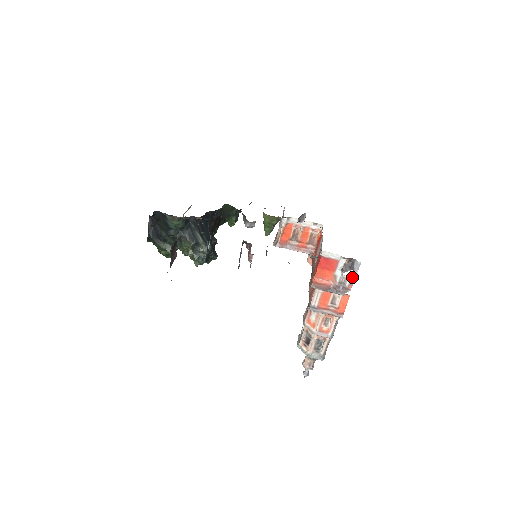
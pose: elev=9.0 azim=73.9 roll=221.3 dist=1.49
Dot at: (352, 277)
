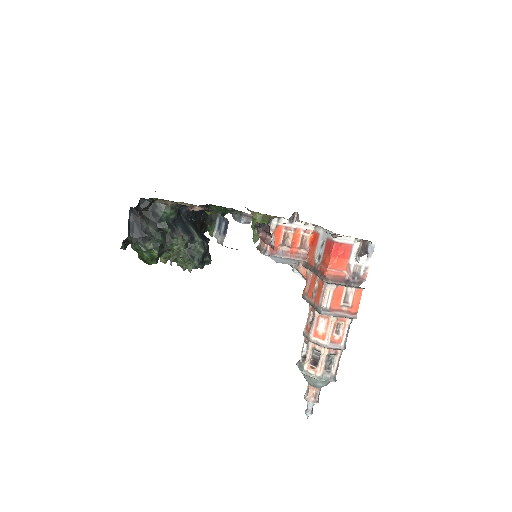
Dot at: (366, 264)
